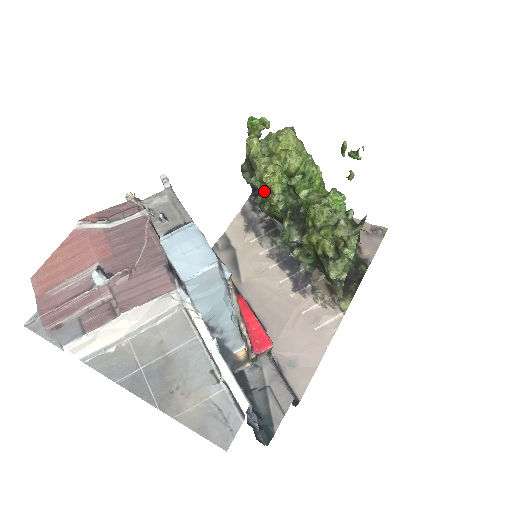
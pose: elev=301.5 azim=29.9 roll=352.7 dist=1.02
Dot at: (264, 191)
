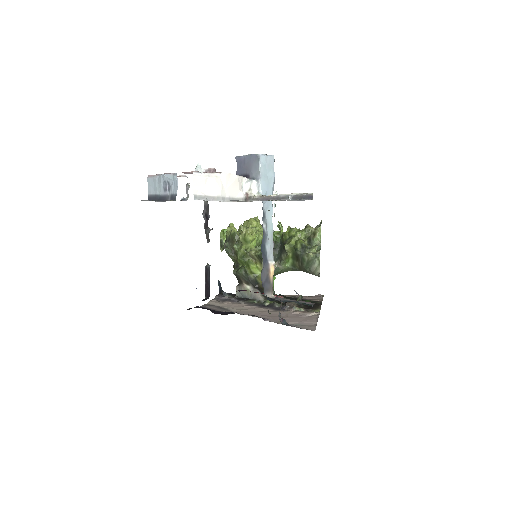
Dot at: (244, 250)
